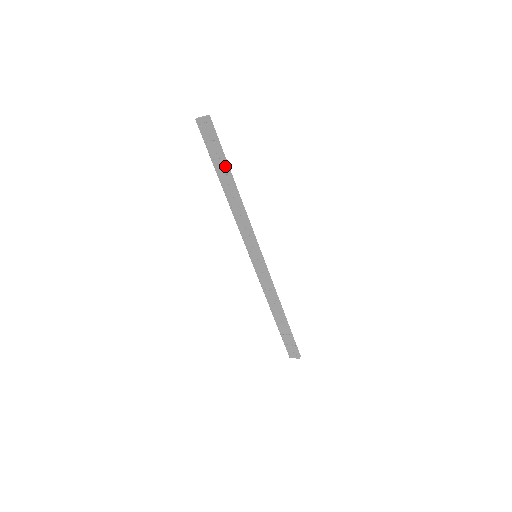
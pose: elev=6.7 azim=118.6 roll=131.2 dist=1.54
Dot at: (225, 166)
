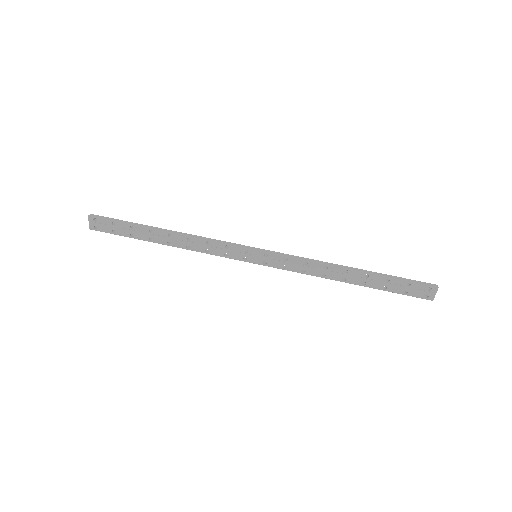
Dot at: (140, 228)
